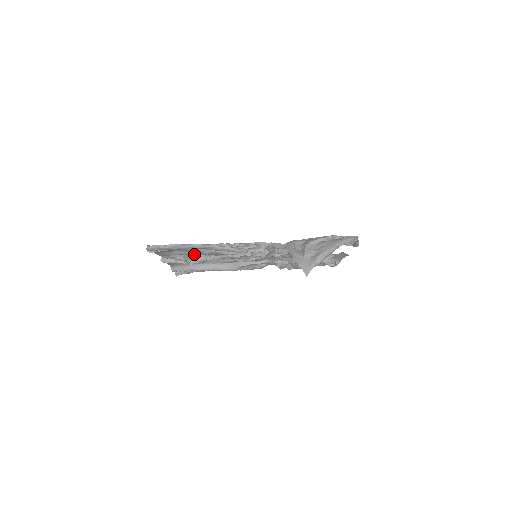
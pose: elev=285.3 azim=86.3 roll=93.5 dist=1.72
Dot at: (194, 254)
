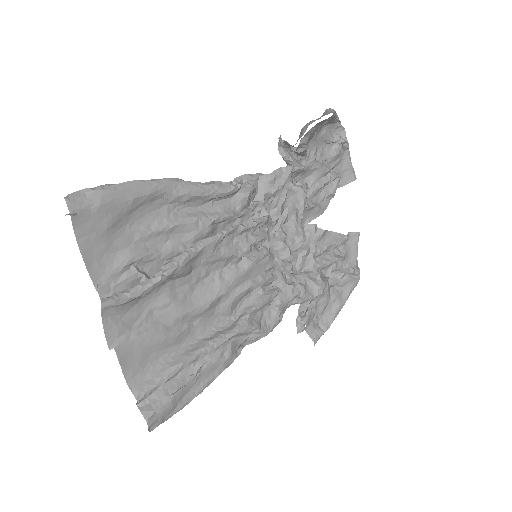
Dot at: occluded
